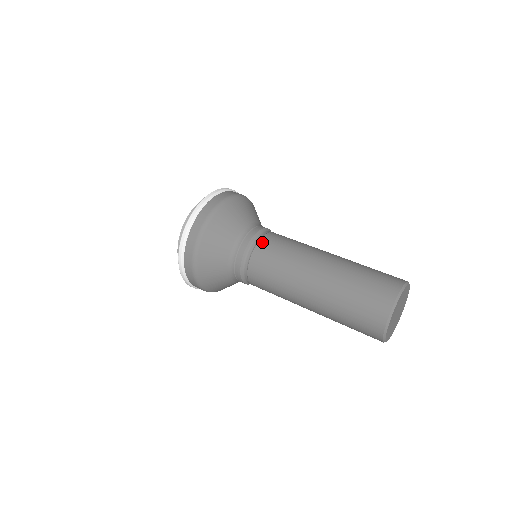
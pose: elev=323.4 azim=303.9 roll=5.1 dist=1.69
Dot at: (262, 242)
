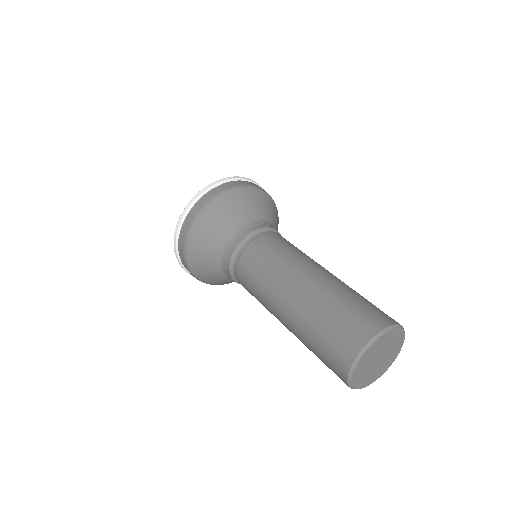
Dot at: (259, 240)
